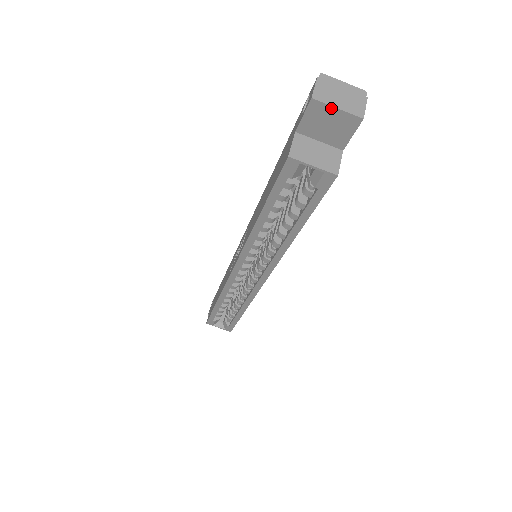
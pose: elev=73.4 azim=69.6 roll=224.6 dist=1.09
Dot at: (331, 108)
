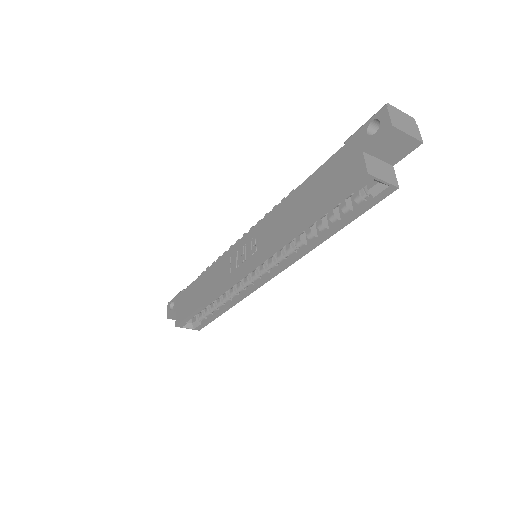
Dot at: (403, 134)
